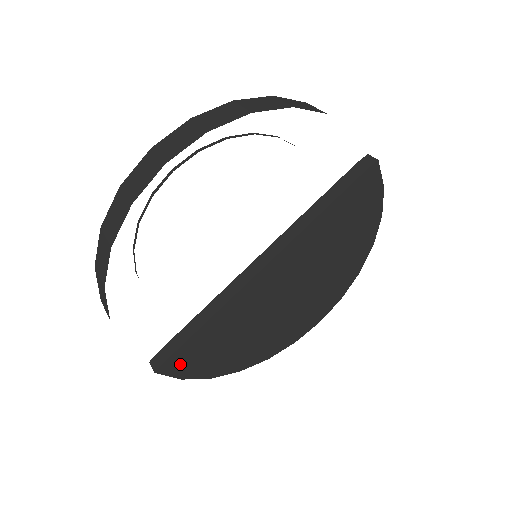
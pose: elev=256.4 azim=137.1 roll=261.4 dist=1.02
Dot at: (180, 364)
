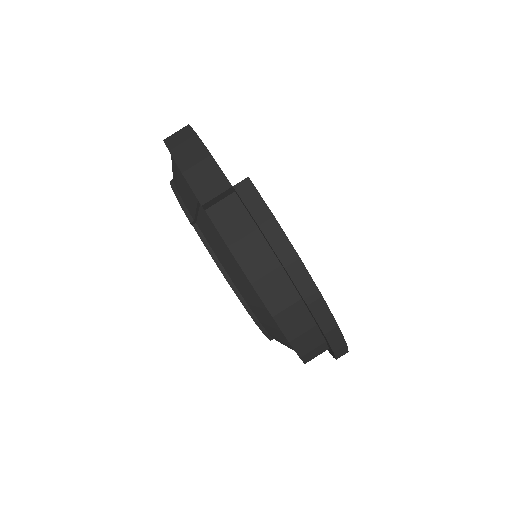
Dot at: occluded
